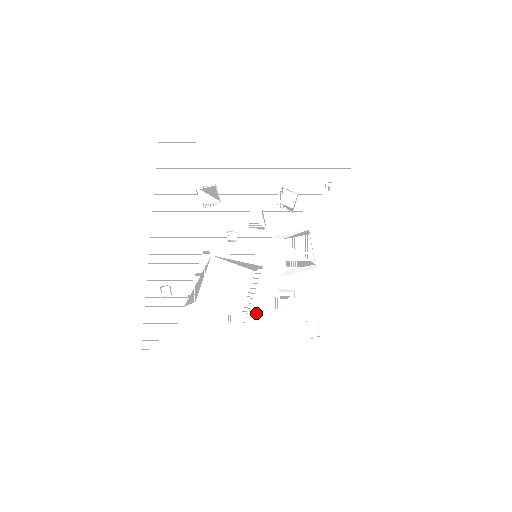
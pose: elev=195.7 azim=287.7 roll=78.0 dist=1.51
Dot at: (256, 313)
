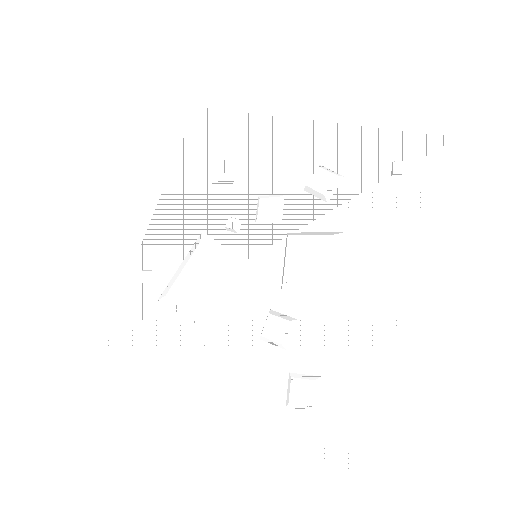
Dot at: (233, 336)
